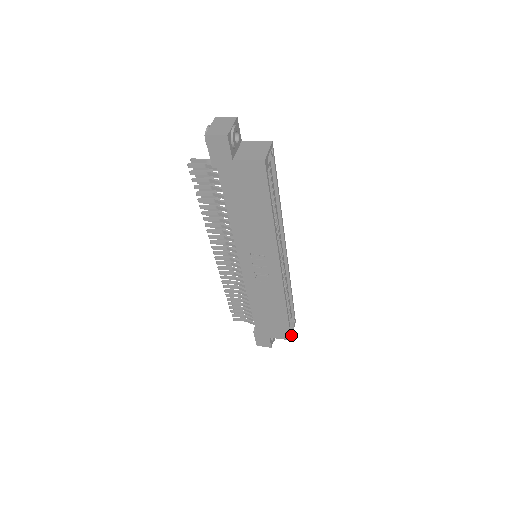
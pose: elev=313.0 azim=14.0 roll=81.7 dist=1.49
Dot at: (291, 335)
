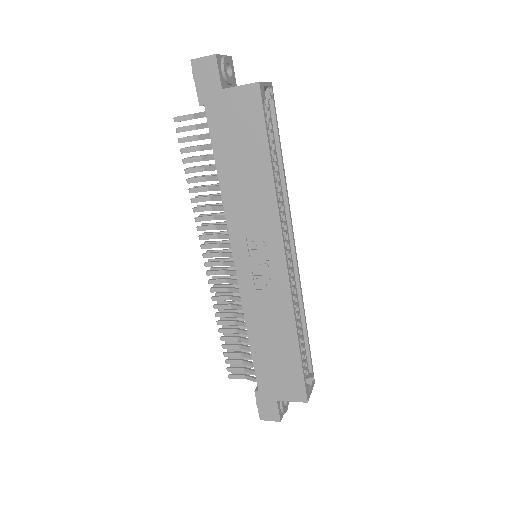
Dot at: (307, 394)
